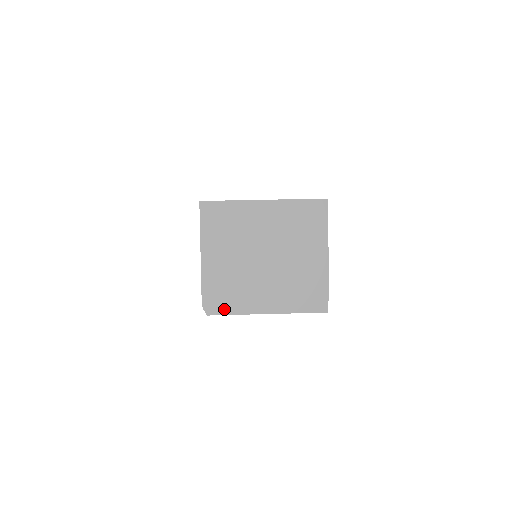
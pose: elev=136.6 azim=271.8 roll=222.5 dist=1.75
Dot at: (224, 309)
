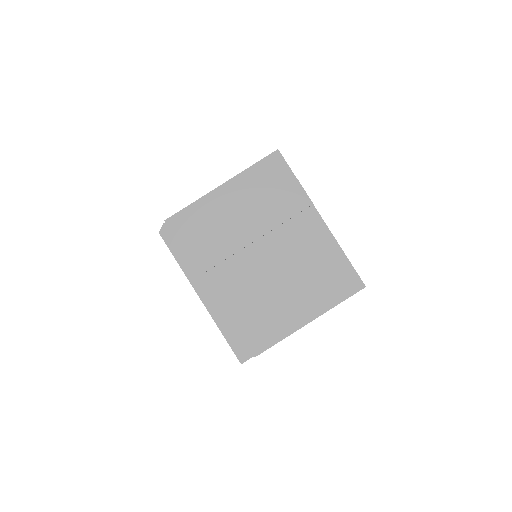
Dot at: (177, 247)
